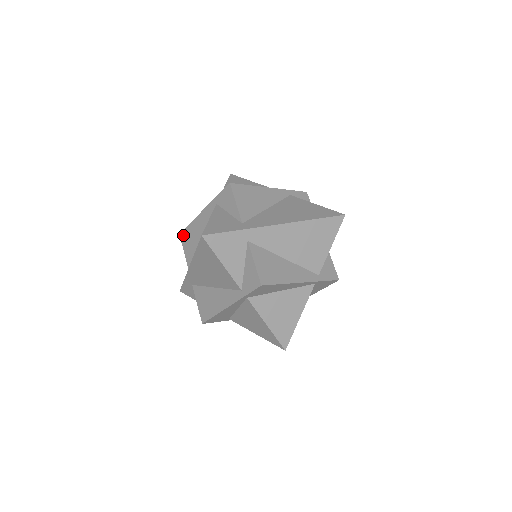
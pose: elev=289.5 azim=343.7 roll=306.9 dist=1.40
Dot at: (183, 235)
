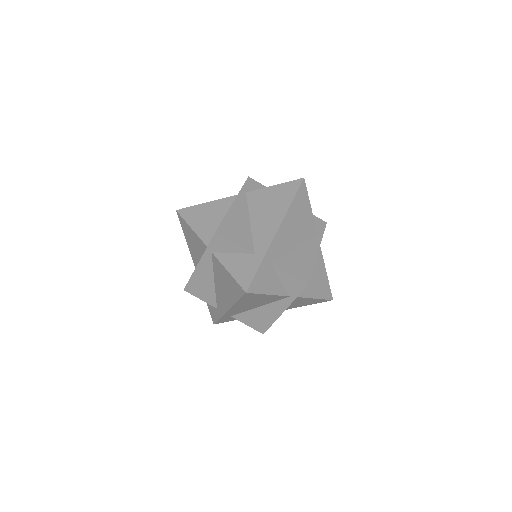
Dot at: (189, 289)
